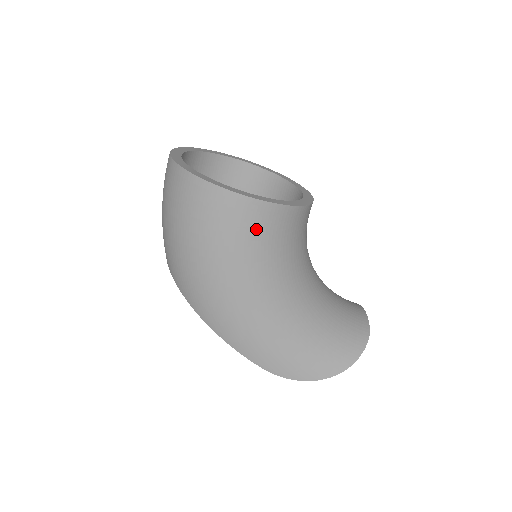
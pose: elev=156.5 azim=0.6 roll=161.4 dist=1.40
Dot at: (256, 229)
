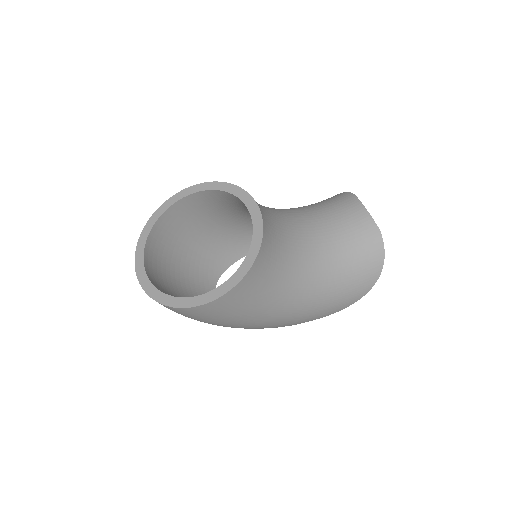
Dot at: (247, 296)
